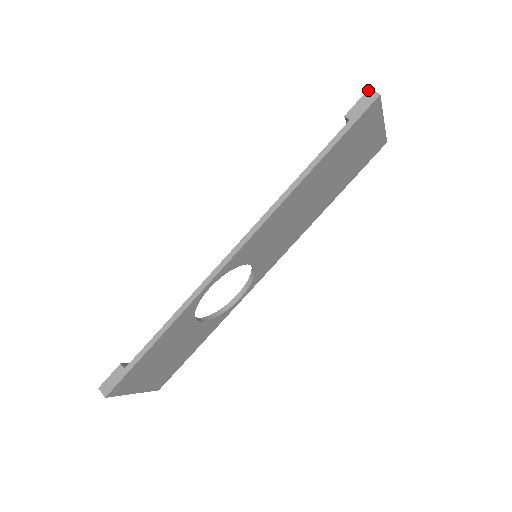
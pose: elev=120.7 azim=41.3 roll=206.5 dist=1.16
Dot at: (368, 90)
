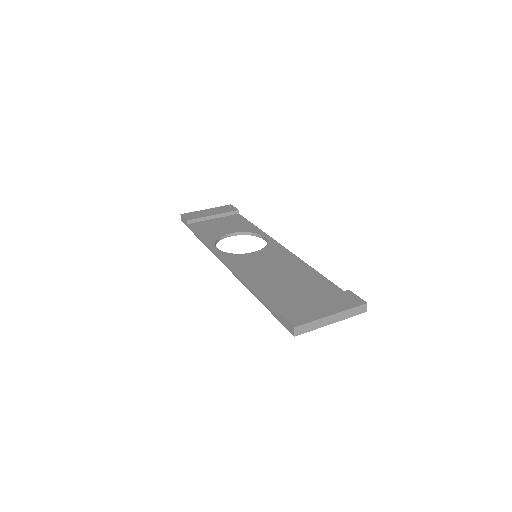
Dot at: (293, 326)
